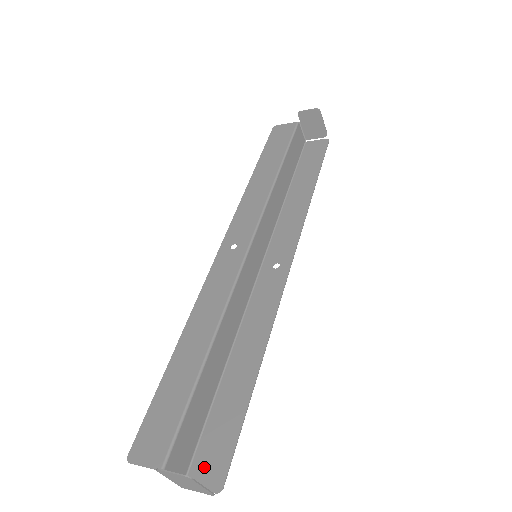
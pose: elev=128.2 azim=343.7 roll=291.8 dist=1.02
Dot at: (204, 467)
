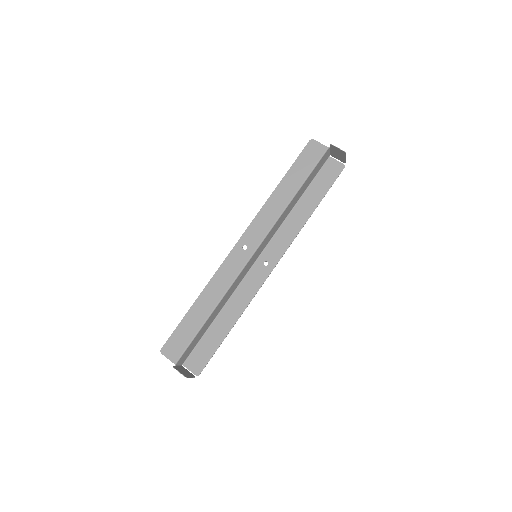
Dot at: (194, 362)
